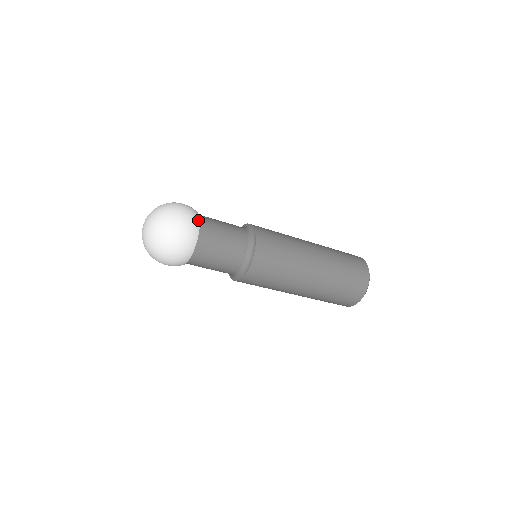
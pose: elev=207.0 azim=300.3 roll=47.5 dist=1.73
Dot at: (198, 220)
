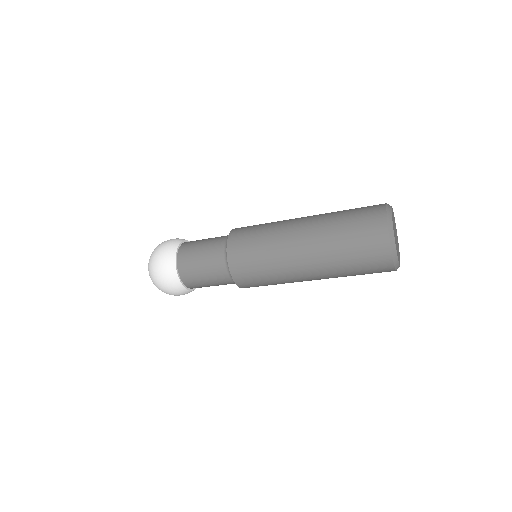
Dot at: (179, 242)
